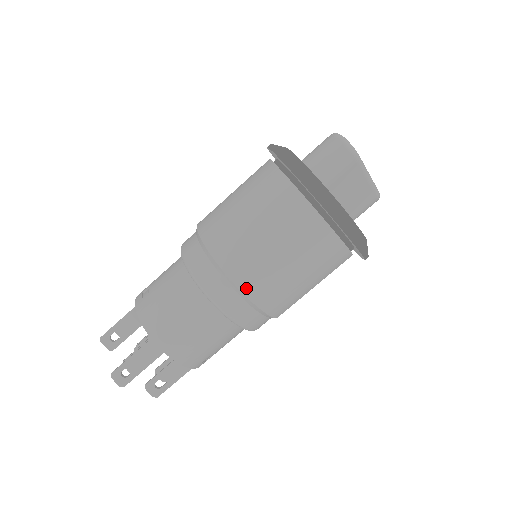
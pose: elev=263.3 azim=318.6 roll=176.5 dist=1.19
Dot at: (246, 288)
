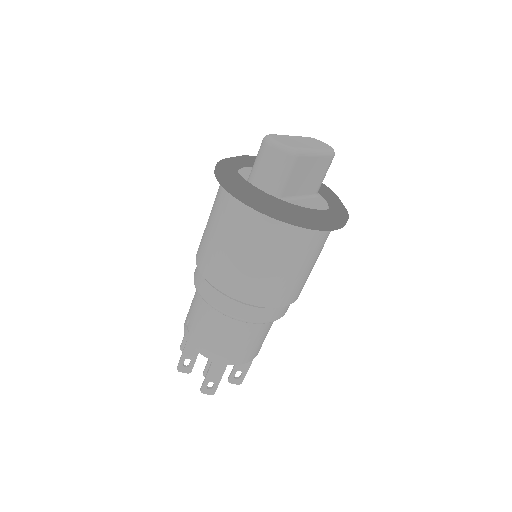
Dot at: (262, 303)
